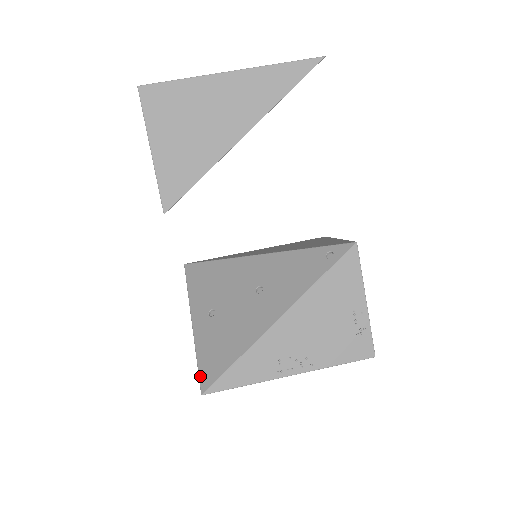
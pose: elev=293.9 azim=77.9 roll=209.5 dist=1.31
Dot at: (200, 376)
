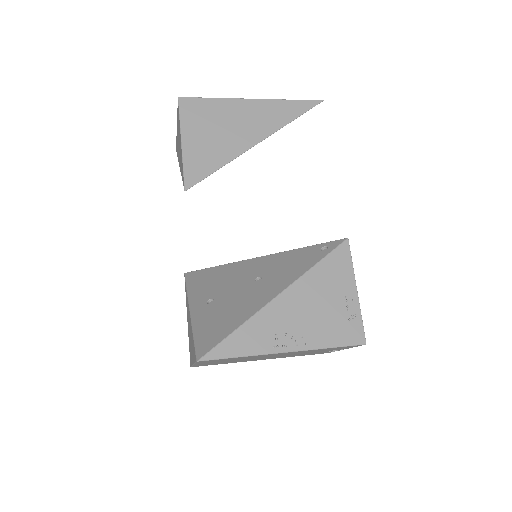
Dot at: (196, 347)
